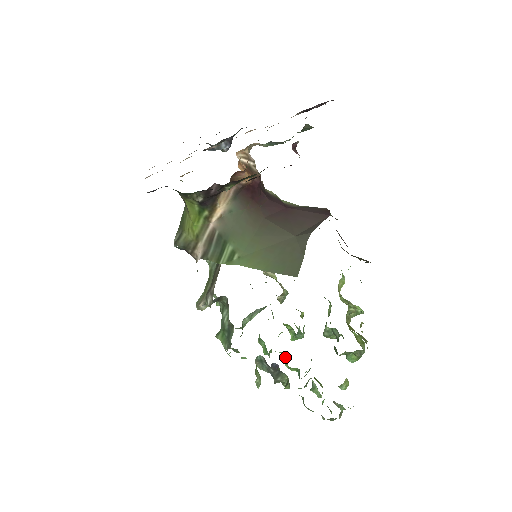
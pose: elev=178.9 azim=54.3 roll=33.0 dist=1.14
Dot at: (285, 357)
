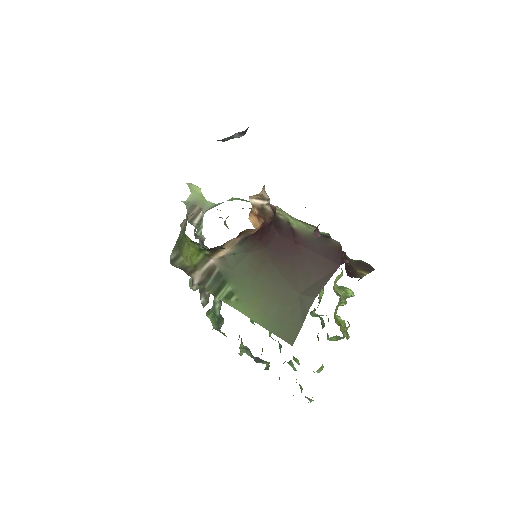
Dot at: occluded
